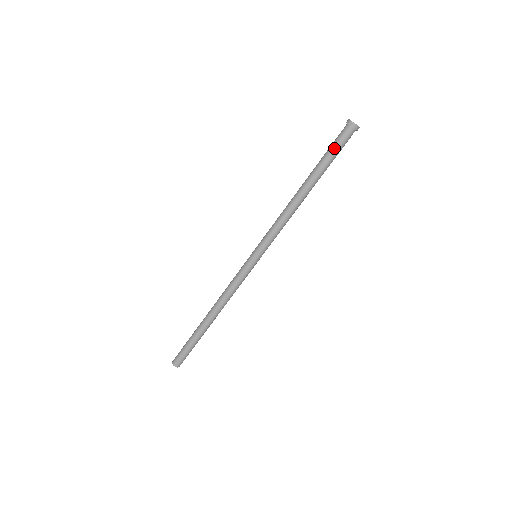
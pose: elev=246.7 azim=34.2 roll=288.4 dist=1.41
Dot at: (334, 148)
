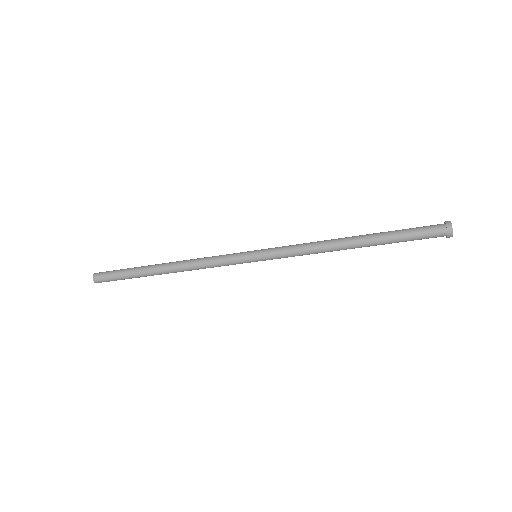
Dot at: occluded
